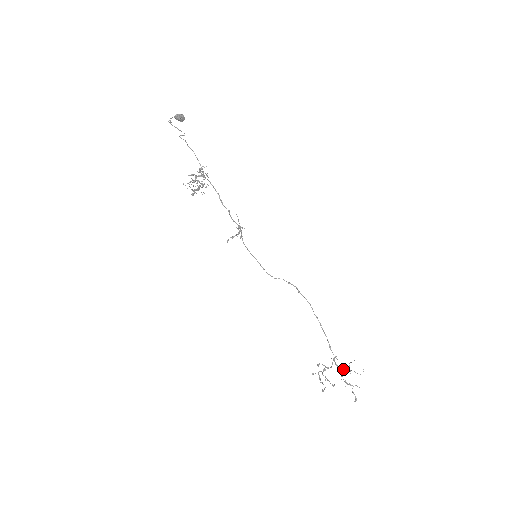
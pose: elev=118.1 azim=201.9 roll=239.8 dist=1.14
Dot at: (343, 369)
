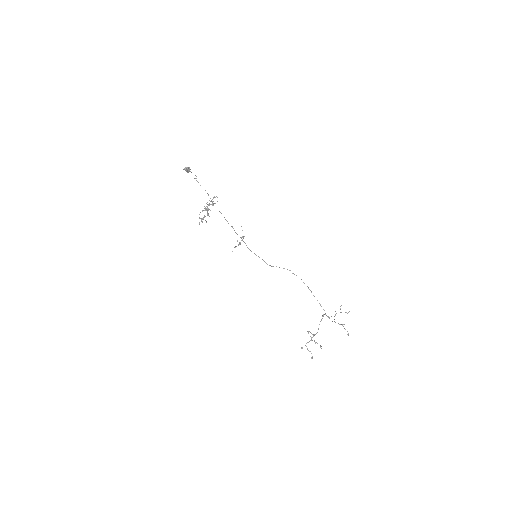
Dot at: (336, 313)
